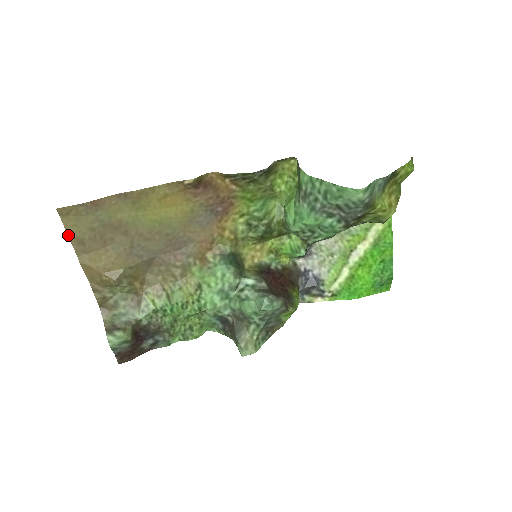
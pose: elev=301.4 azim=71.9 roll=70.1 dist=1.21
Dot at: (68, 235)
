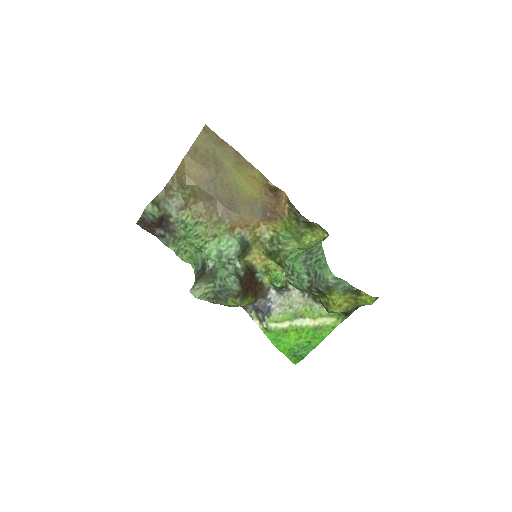
Dot at: (195, 141)
